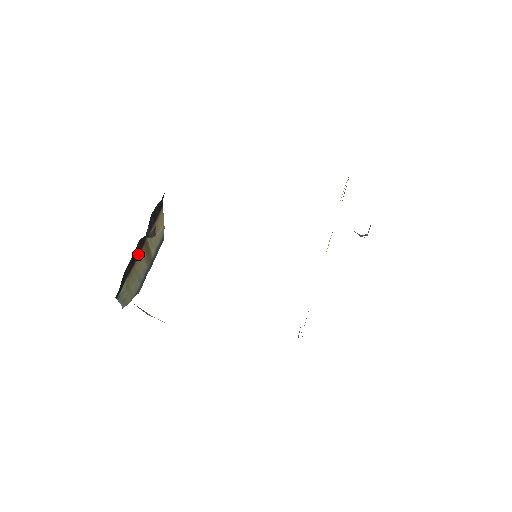
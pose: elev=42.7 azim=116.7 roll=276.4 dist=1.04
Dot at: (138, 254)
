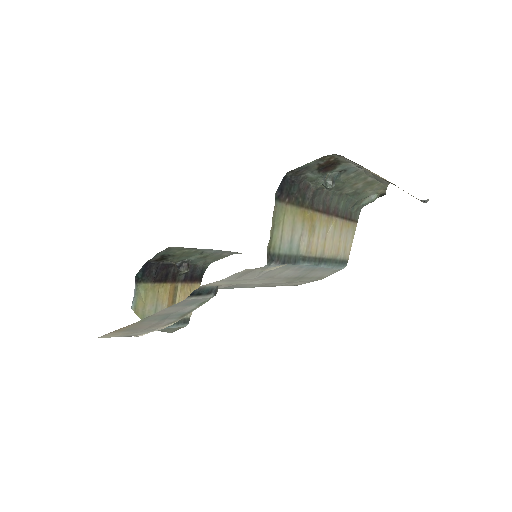
Dot at: (167, 281)
